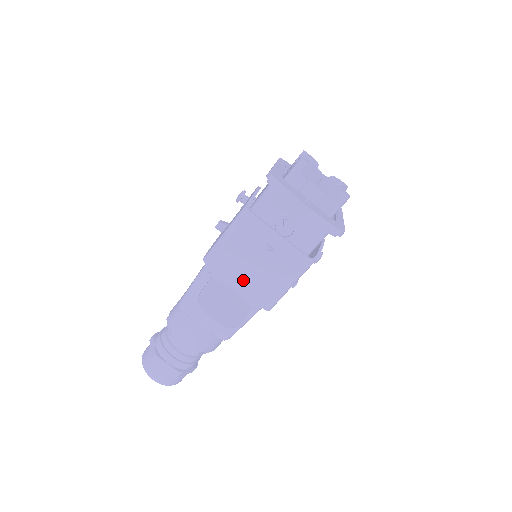
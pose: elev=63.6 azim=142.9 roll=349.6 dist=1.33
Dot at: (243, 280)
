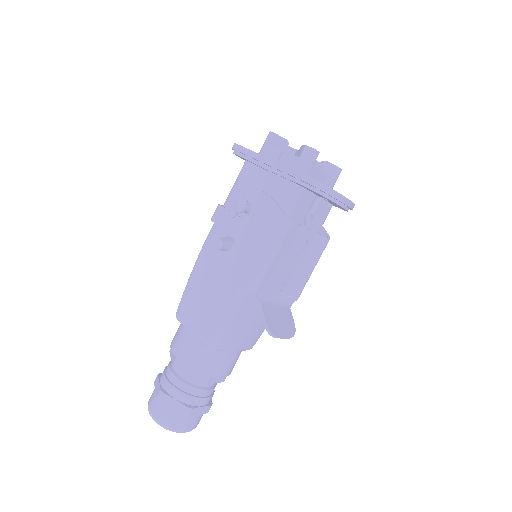
Dot at: occluded
